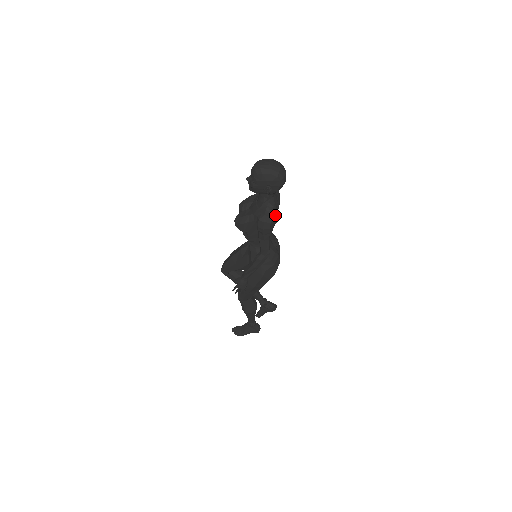
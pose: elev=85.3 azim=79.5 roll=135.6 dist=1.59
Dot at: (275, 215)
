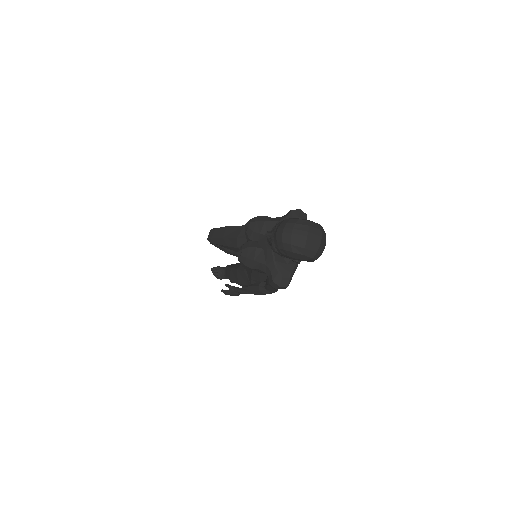
Dot at: (295, 270)
